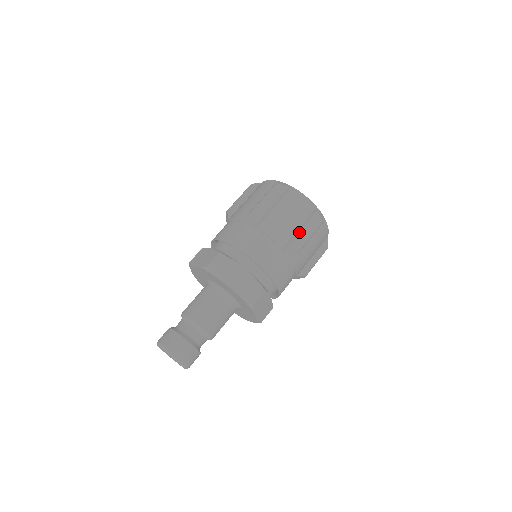
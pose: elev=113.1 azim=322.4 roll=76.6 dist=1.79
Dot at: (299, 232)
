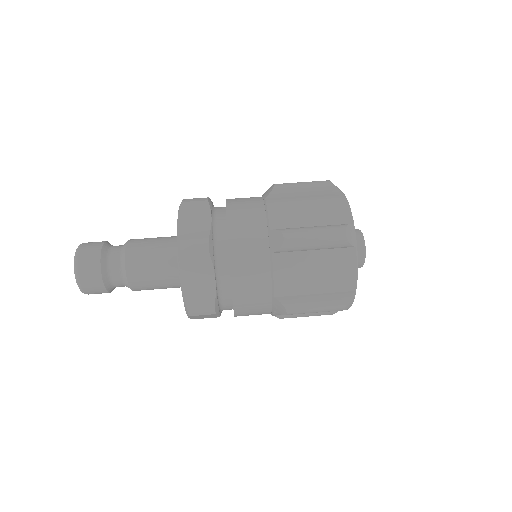
Dot at: (304, 227)
